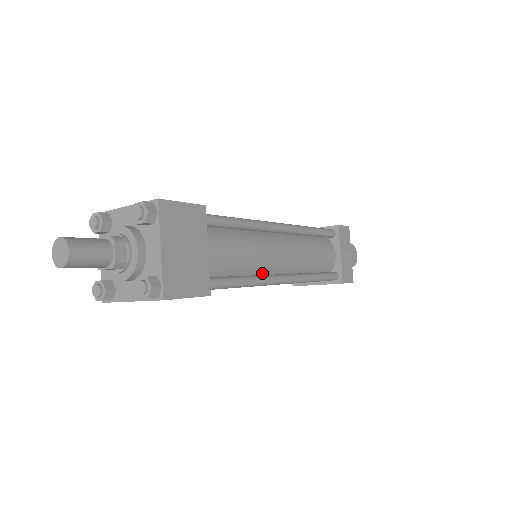
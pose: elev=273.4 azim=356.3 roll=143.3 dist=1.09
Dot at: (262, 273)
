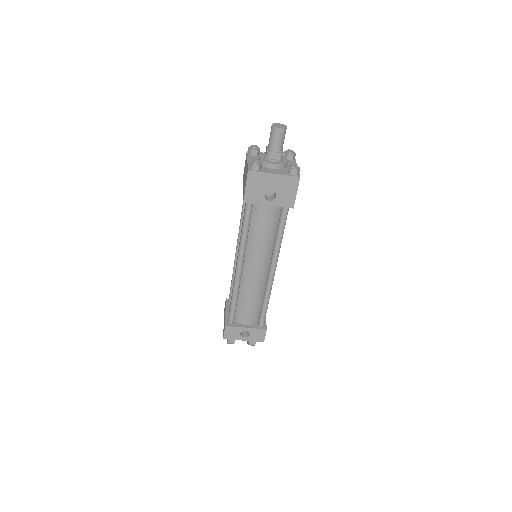
Dot at: (272, 253)
